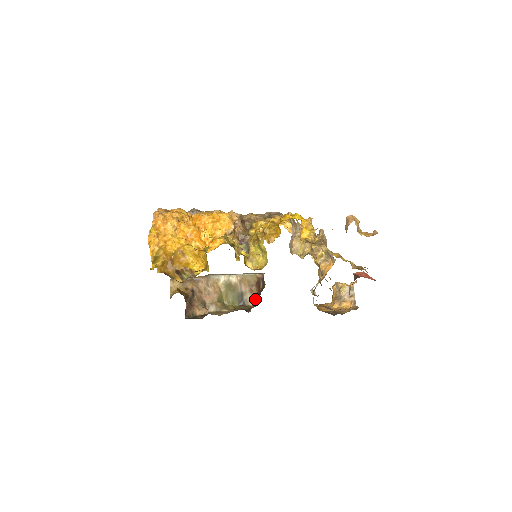
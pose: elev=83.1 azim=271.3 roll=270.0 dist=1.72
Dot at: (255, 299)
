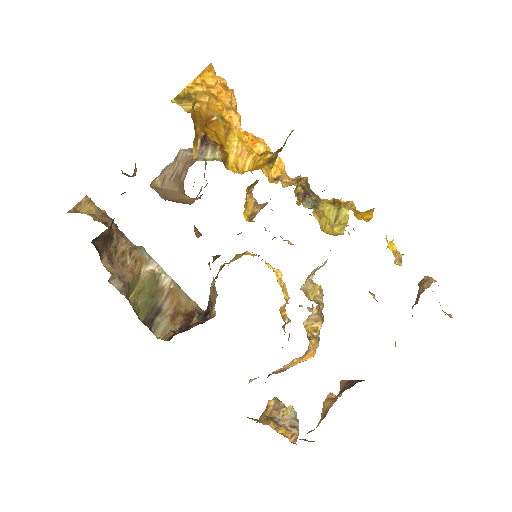
Dot at: (172, 332)
